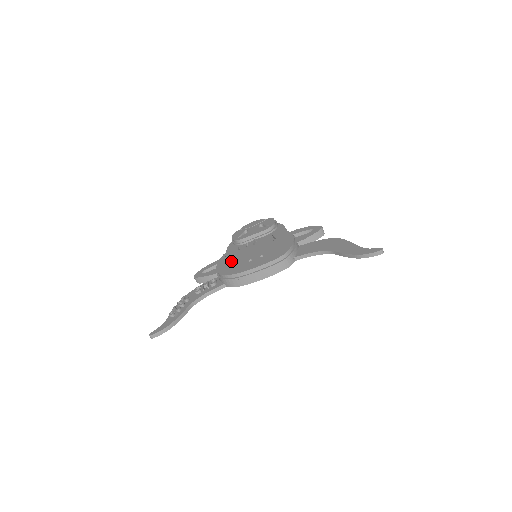
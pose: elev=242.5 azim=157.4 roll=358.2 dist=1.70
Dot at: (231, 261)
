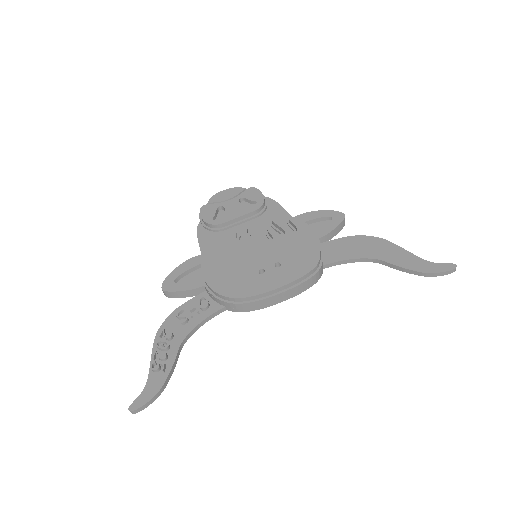
Dot at: (226, 269)
